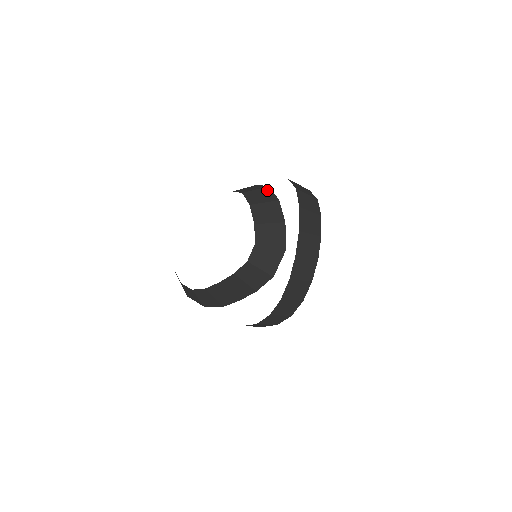
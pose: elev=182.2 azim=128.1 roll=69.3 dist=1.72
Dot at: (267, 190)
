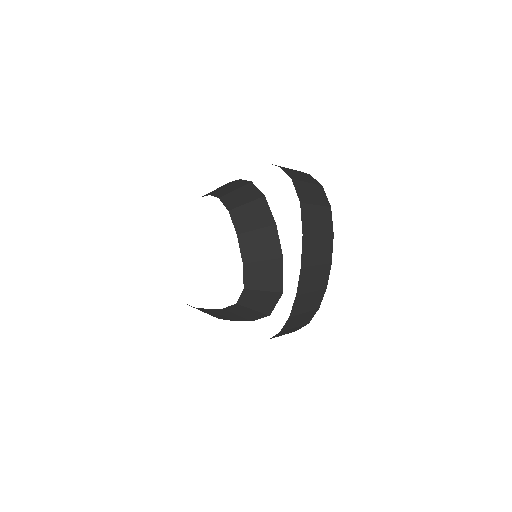
Dot at: (262, 204)
